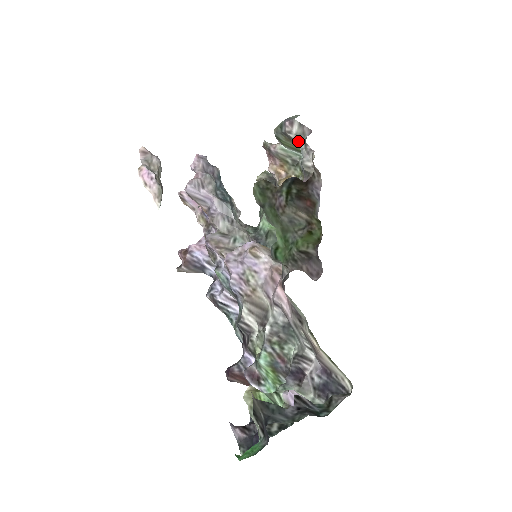
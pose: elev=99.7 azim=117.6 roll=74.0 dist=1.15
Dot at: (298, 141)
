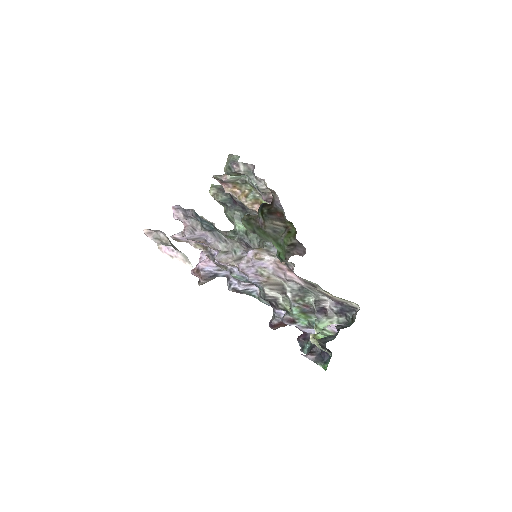
Dot at: (247, 174)
